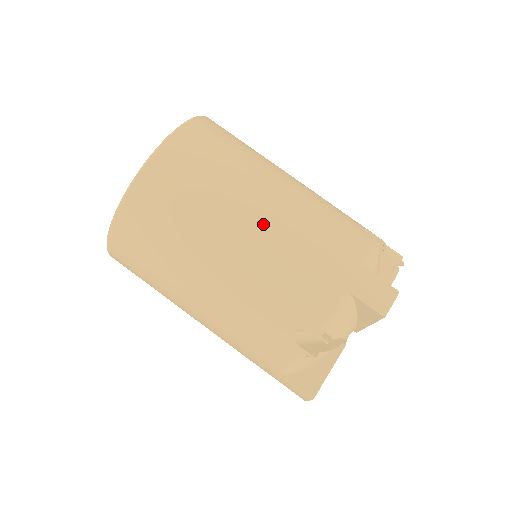
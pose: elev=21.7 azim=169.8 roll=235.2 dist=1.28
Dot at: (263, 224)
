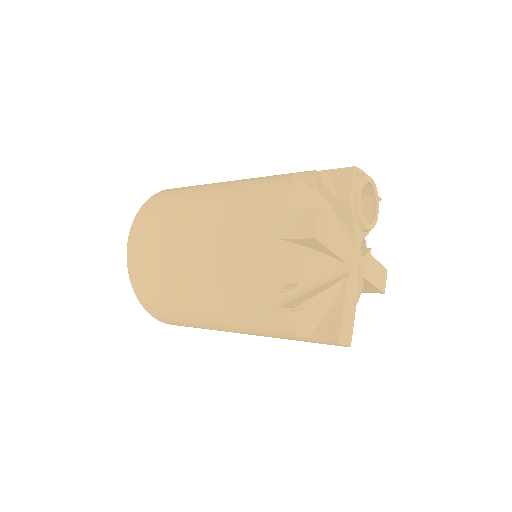
Dot at: (201, 237)
